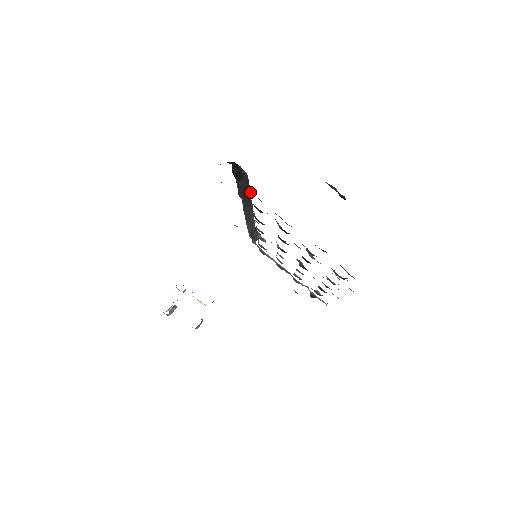
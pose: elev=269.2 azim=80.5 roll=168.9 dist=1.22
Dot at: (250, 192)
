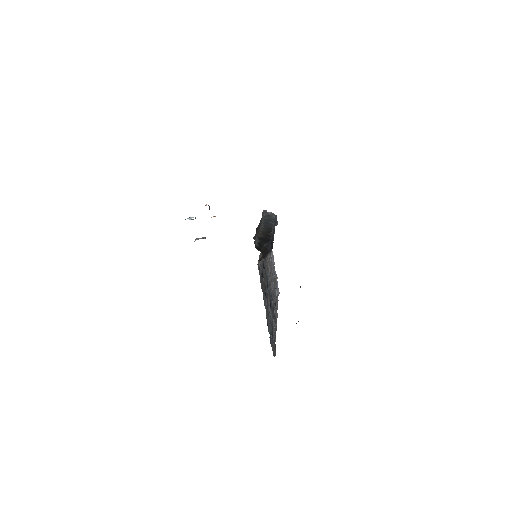
Dot at: occluded
